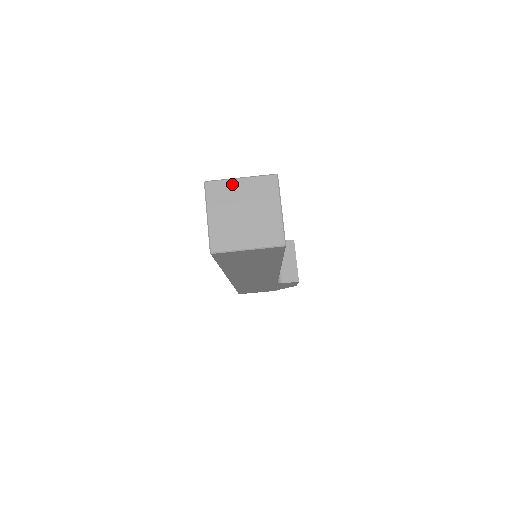
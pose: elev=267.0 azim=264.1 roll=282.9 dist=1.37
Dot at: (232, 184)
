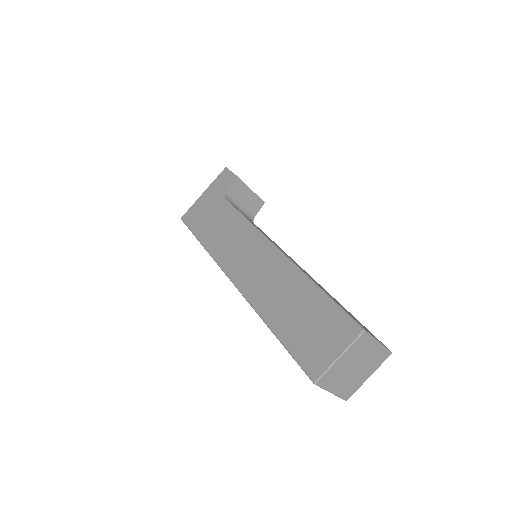
Dot at: (336, 366)
